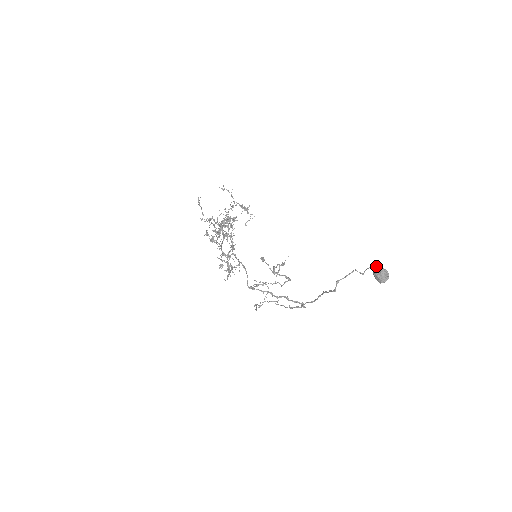
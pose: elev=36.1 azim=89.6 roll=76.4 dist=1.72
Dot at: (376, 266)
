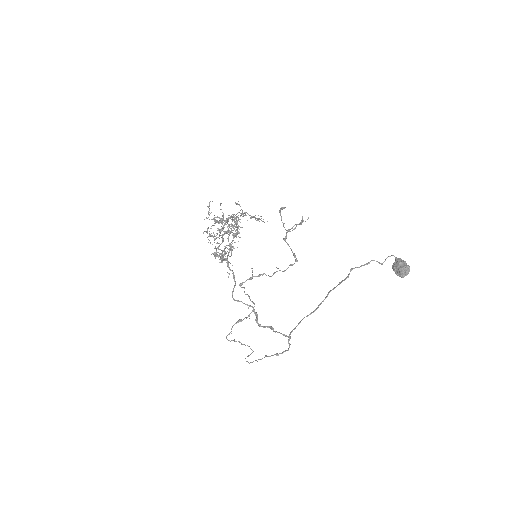
Dot at: occluded
